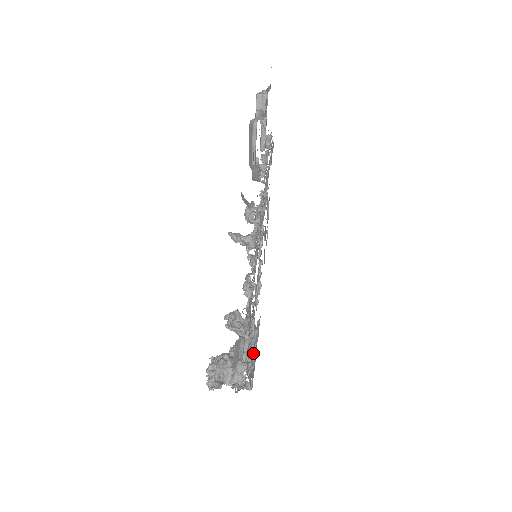
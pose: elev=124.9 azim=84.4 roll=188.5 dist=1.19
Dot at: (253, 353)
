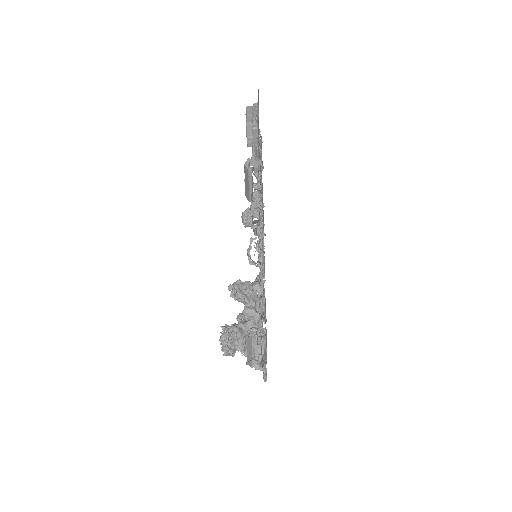
Dot at: occluded
